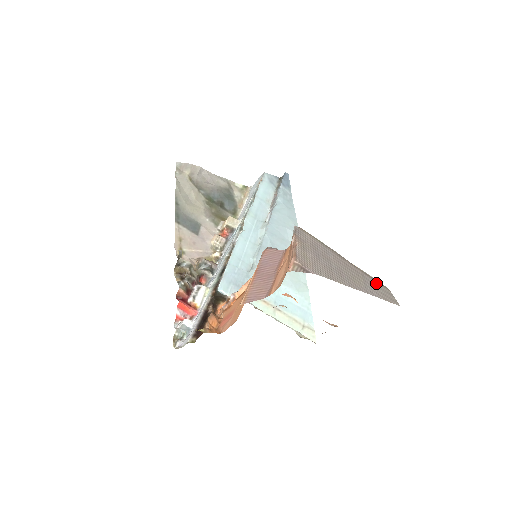
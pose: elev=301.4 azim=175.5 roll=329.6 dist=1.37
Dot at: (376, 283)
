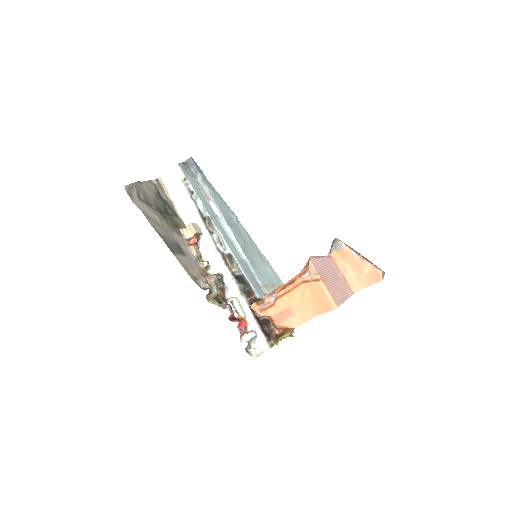
Dot at: occluded
